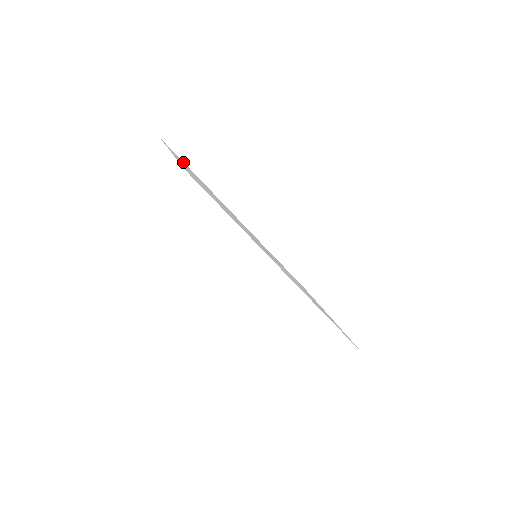
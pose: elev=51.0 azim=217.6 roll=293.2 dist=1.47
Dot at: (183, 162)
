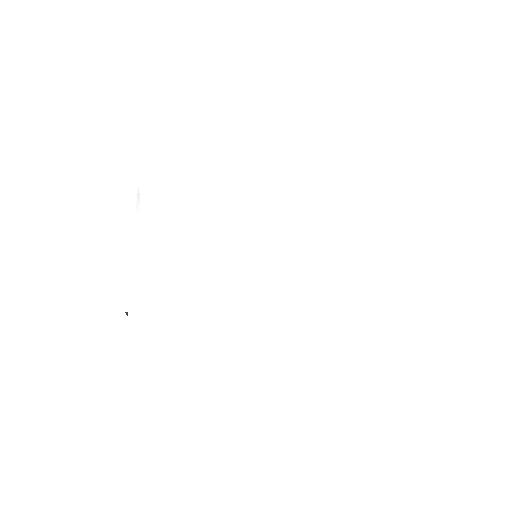
Dot at: (166, 195)
